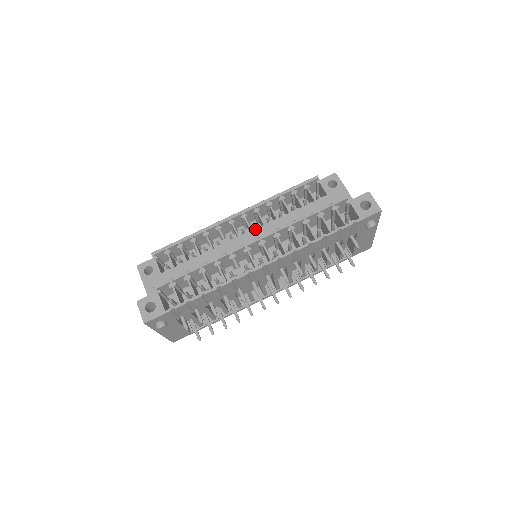
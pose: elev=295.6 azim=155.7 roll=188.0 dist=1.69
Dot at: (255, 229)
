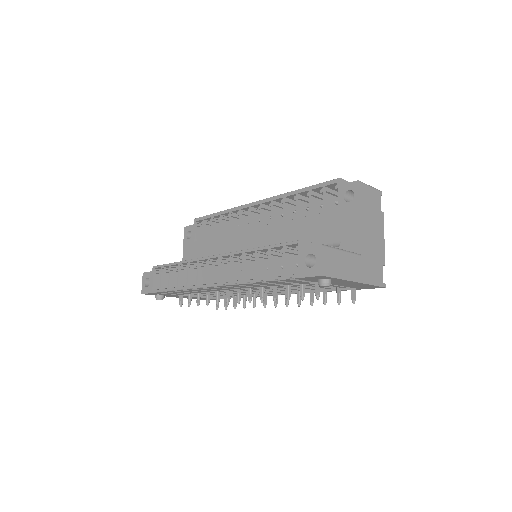
Dot at: (263, 226)
